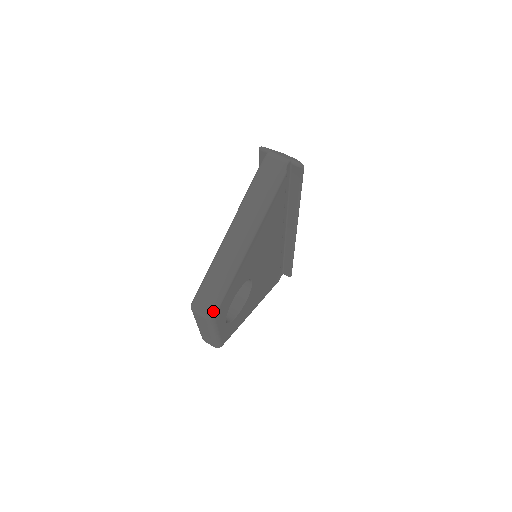
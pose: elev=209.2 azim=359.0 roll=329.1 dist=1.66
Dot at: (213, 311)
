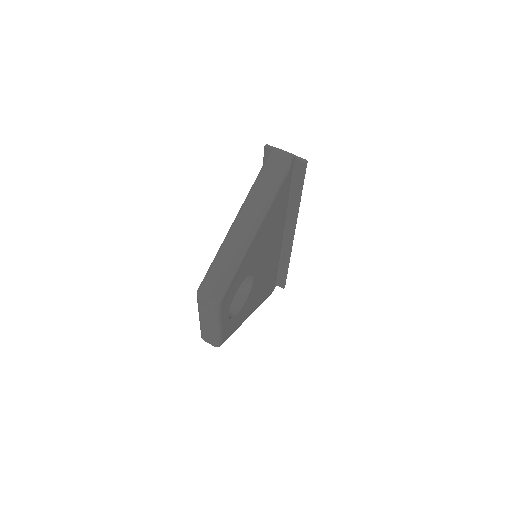
Dot at: (219, 297)
